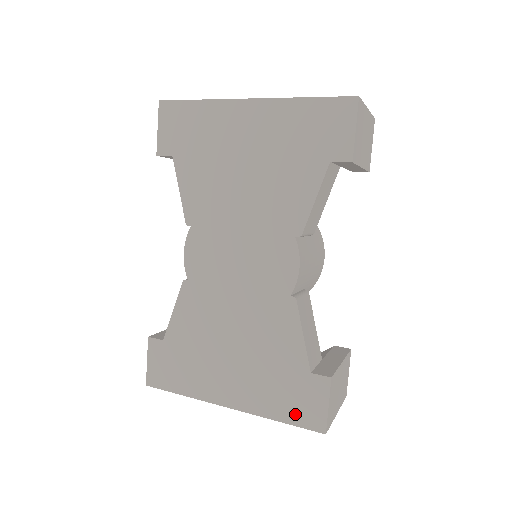
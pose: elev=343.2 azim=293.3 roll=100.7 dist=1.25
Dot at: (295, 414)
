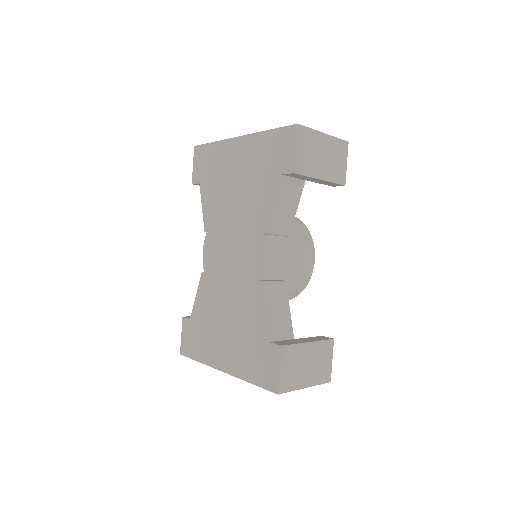
Dot at: (260, 377)
